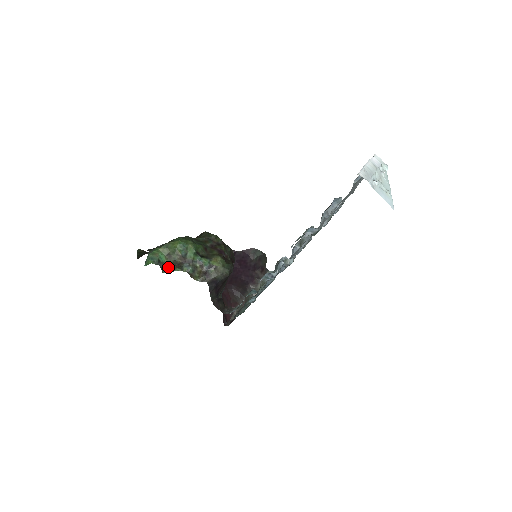
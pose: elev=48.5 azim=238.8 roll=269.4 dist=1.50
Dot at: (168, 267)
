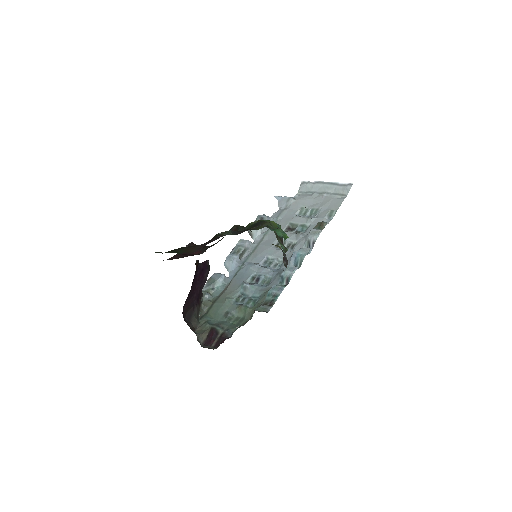
Dot at: (282, 247)
